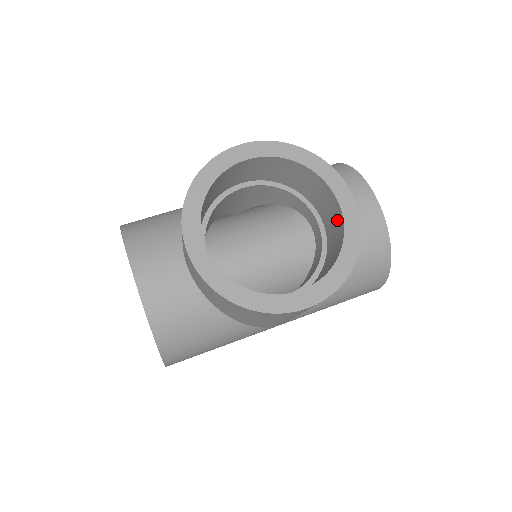
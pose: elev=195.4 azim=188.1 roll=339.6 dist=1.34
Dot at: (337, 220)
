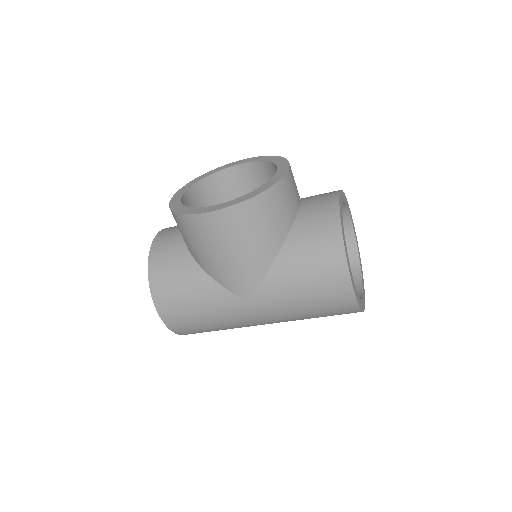
Dot at: occluded
